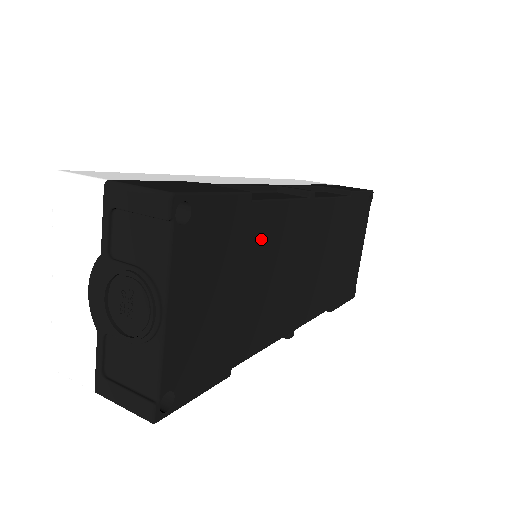
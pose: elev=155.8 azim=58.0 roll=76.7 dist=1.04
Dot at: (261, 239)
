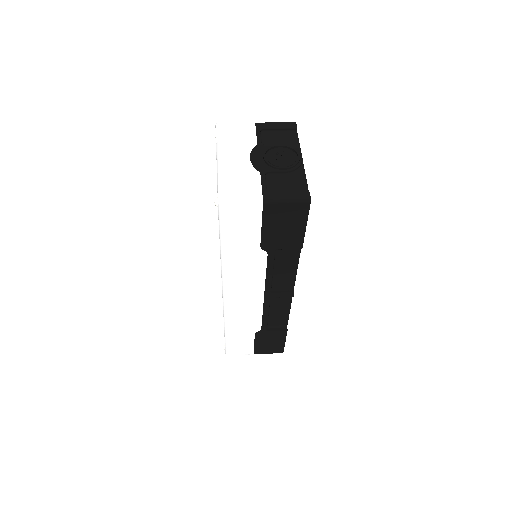
Dot at: occluded
